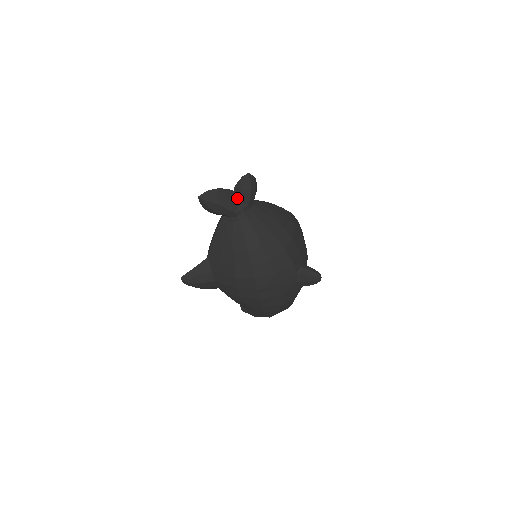
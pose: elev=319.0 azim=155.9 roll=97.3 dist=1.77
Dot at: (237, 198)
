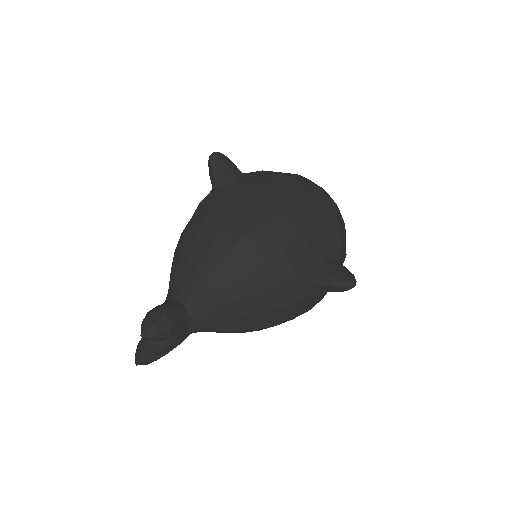
Dot at: occluded
